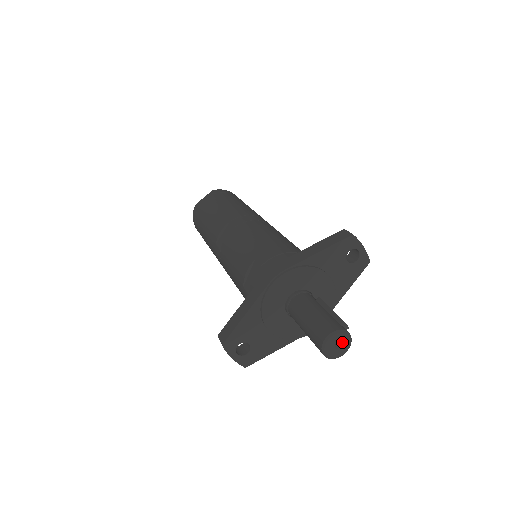
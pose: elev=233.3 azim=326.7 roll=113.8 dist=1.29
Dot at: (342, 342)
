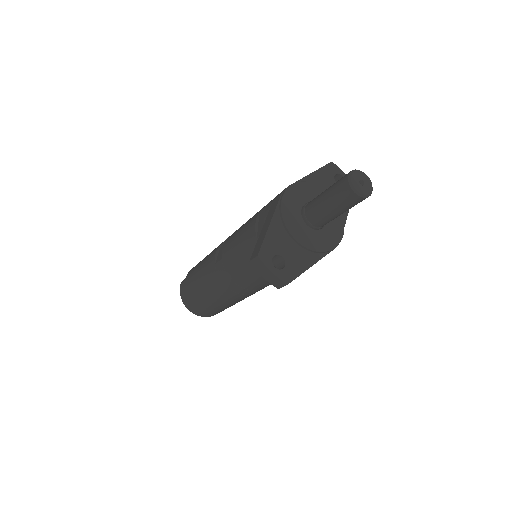
Dot at: (364, 180)
